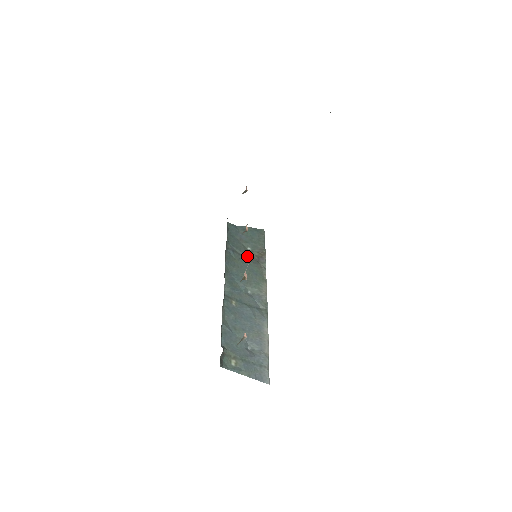
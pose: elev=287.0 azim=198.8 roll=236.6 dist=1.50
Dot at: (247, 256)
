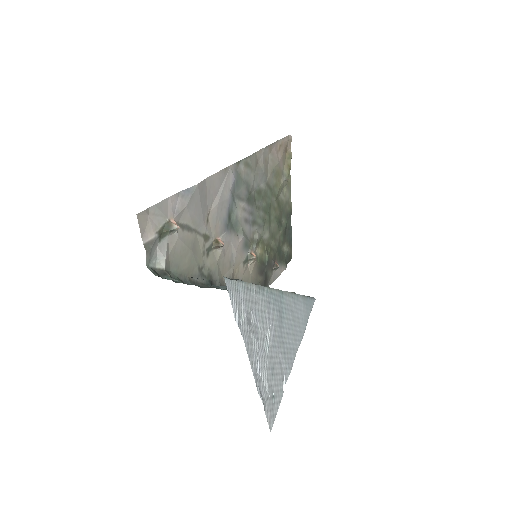
Dot at: occluded
